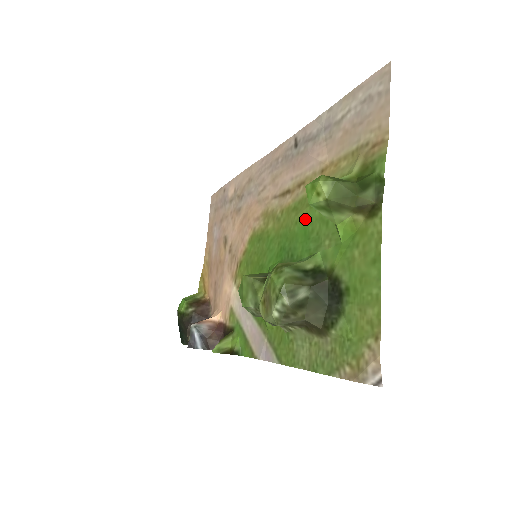
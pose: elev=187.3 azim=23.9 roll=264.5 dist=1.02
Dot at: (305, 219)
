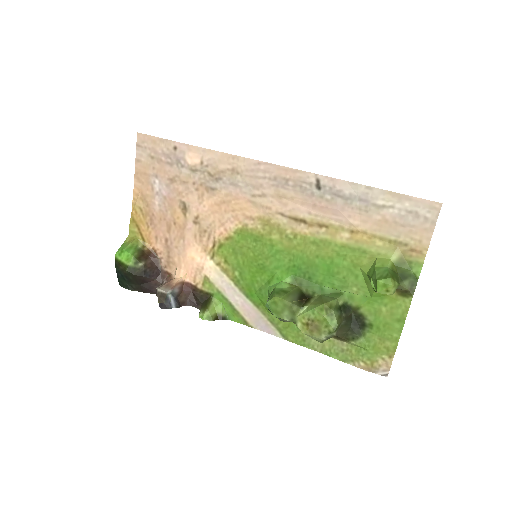
Dot at: (330, 260)
